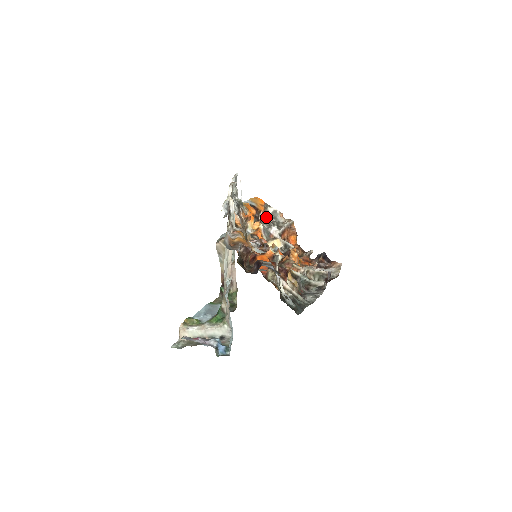
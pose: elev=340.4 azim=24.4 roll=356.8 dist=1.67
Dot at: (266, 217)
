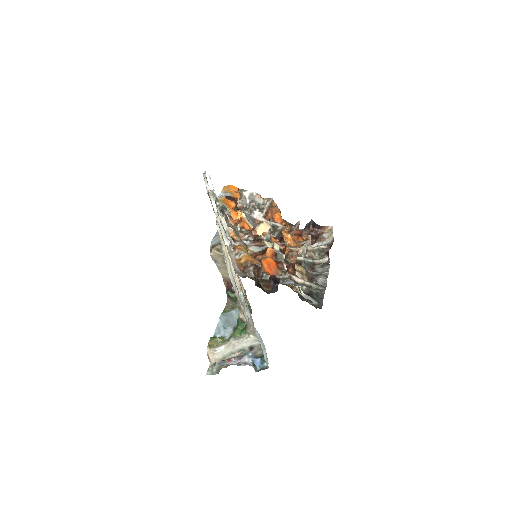
Dot at: (244, 203)
